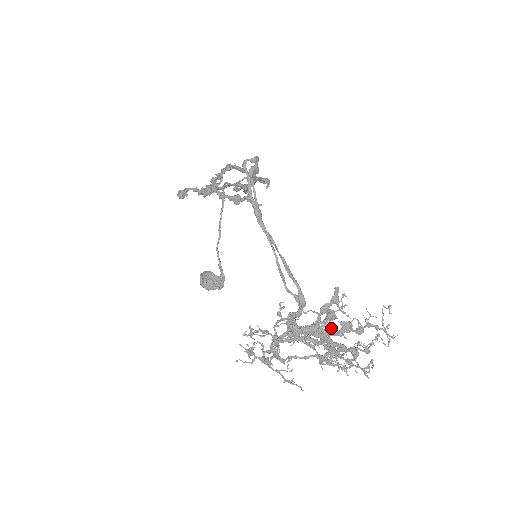
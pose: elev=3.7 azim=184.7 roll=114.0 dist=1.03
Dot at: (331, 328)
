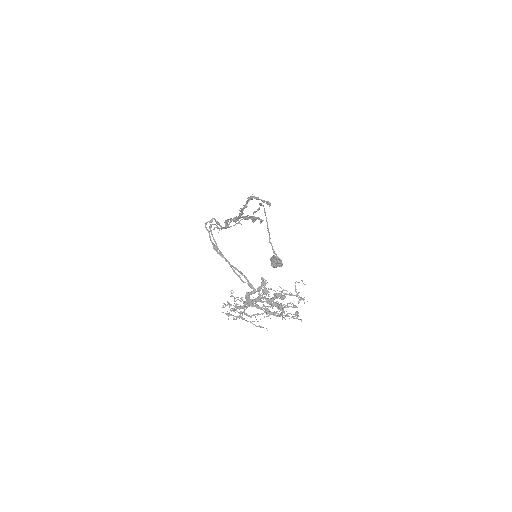
Dot at: (273, 297)
